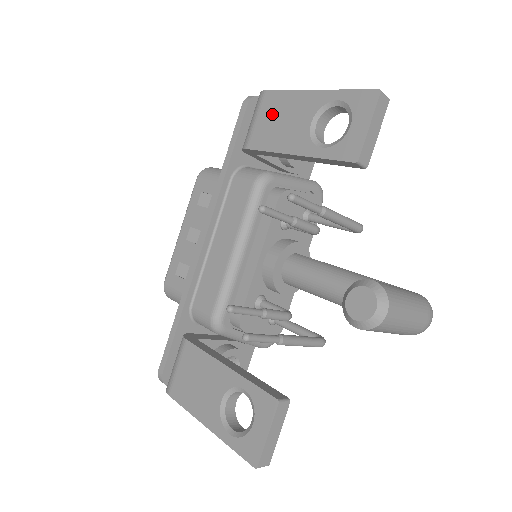
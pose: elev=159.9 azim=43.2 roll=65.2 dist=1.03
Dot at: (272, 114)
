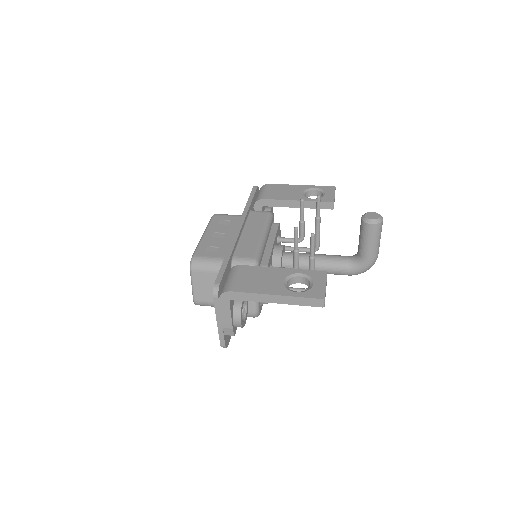
Dot at: (277, 190)
